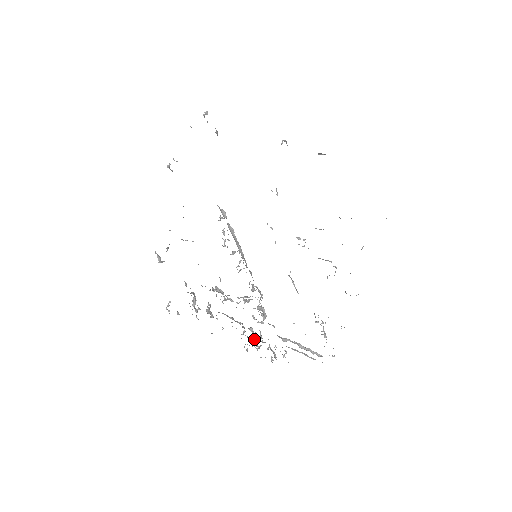
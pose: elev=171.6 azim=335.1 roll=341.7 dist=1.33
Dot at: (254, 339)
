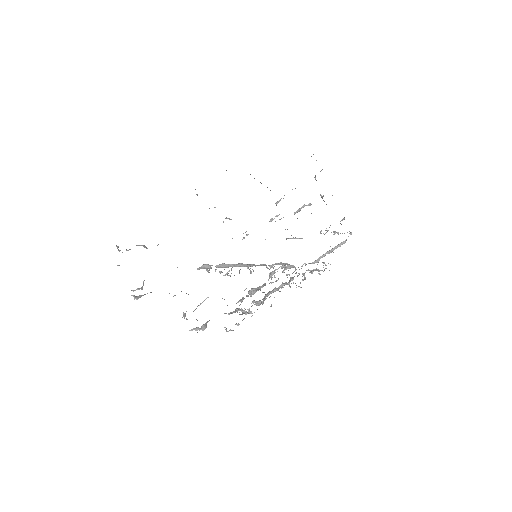
Dot at: occluded
